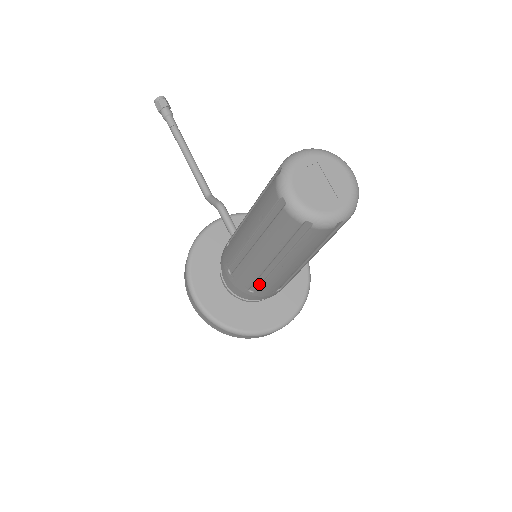
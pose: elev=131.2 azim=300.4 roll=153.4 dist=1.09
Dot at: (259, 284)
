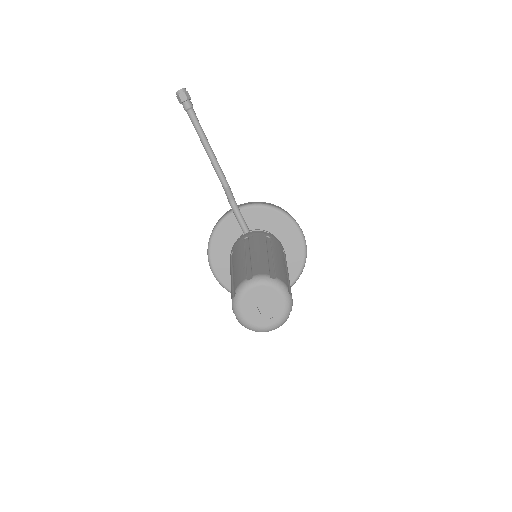
Dot at: occluded
